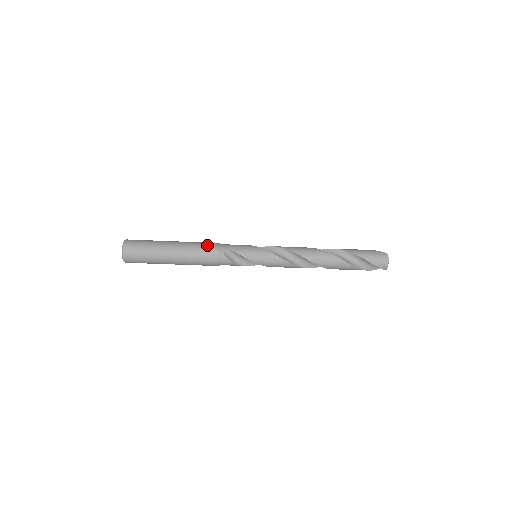
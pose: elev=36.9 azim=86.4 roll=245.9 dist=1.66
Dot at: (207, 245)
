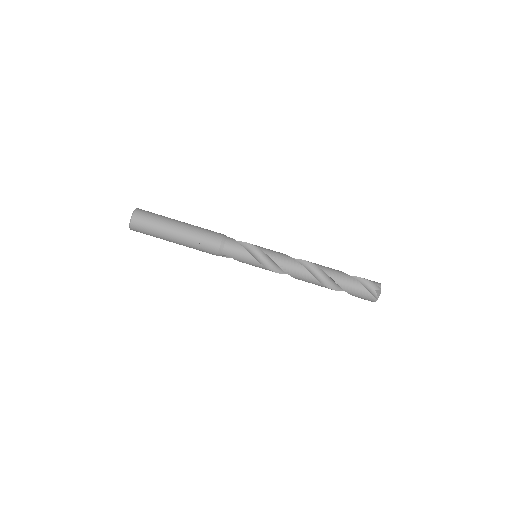
Dot at: occluded
